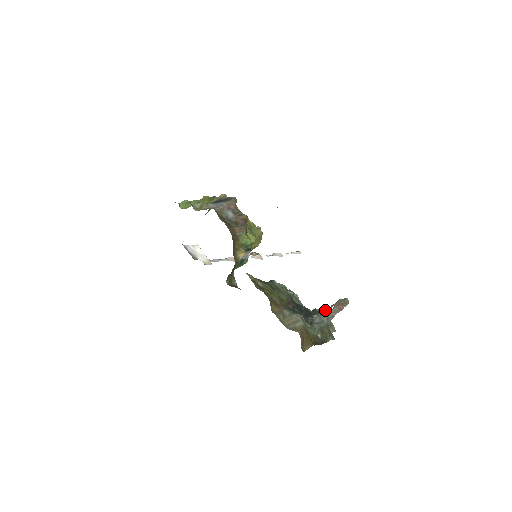
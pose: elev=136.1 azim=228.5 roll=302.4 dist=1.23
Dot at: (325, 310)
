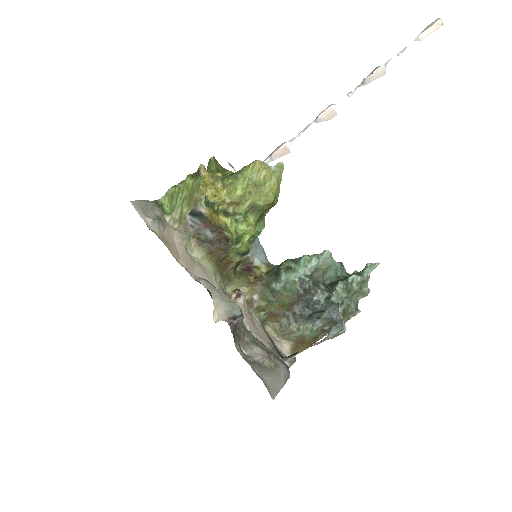
Dot at: (350, 287)
